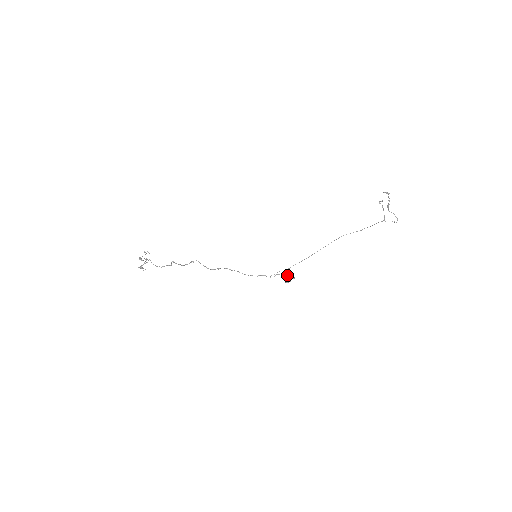
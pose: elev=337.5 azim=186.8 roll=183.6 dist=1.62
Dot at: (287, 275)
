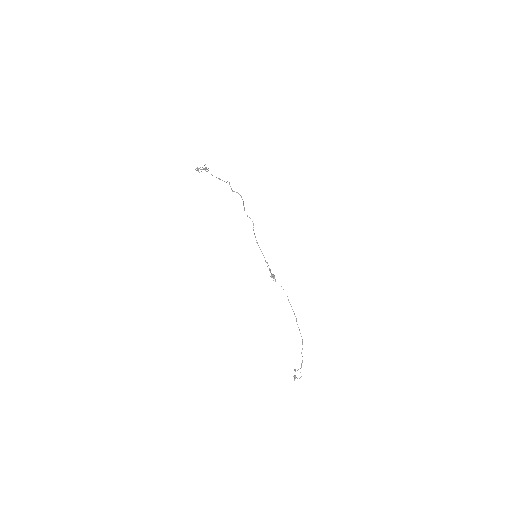
Dot at: (272, 276)
